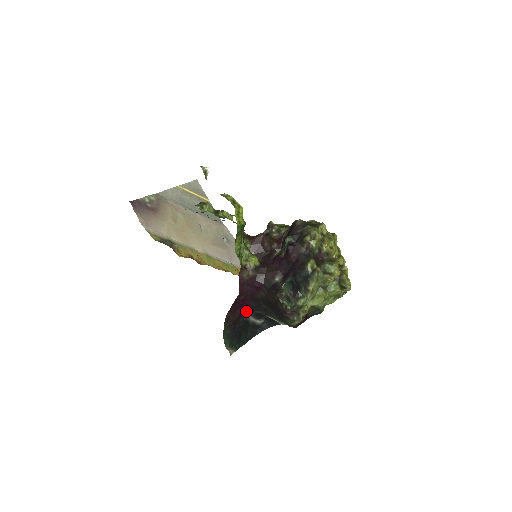
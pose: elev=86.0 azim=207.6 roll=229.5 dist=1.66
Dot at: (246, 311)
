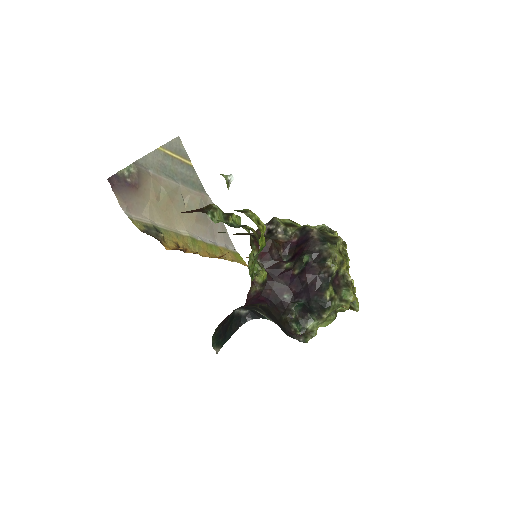
Dot at: occluded
